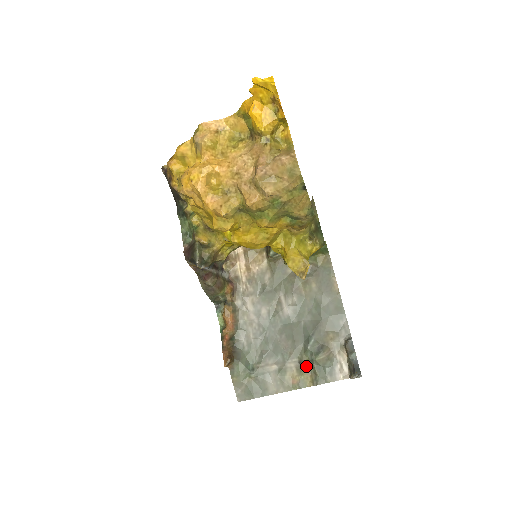
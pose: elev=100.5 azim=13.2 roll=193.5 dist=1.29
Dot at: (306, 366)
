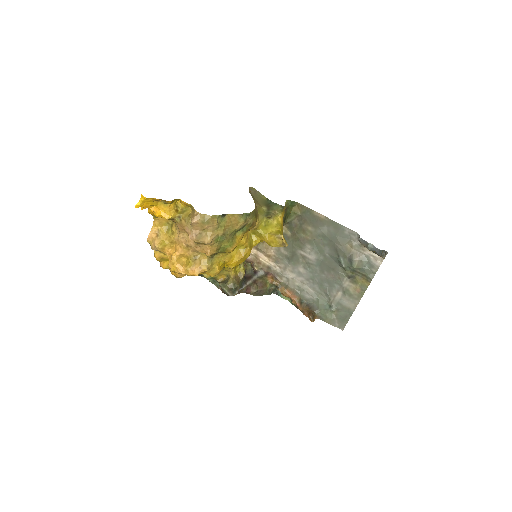
Dot at: (355, 276)
